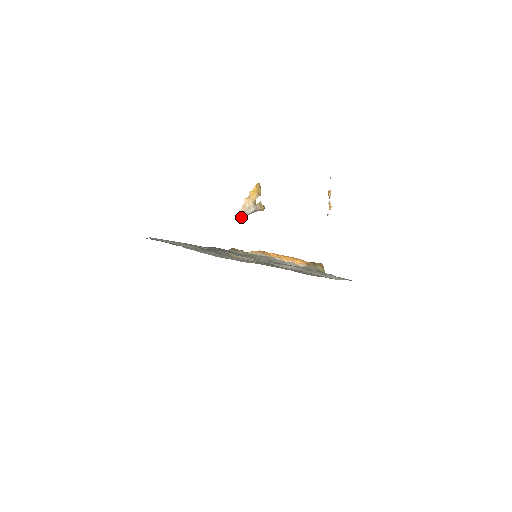
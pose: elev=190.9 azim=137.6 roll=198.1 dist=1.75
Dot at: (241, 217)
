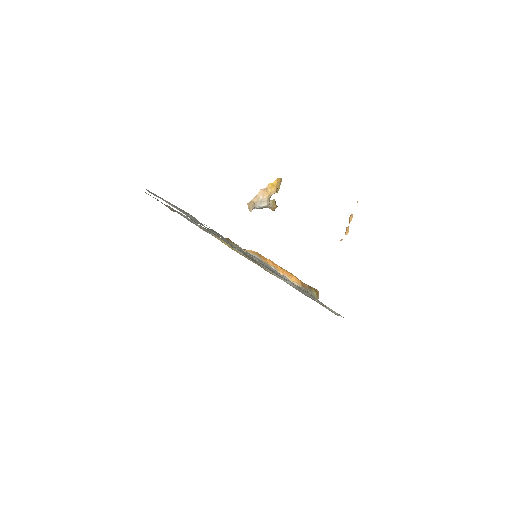
Dot at: (250, 208)
